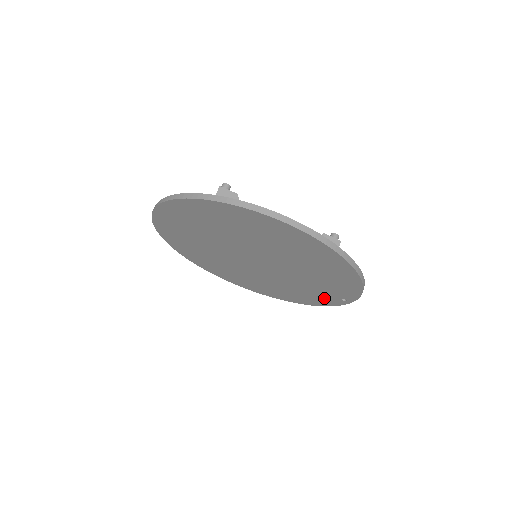
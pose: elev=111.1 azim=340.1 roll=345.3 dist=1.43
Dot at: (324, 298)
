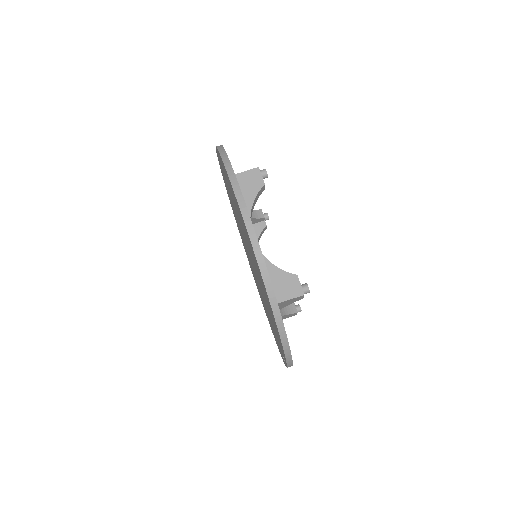
Dot at: occluded
